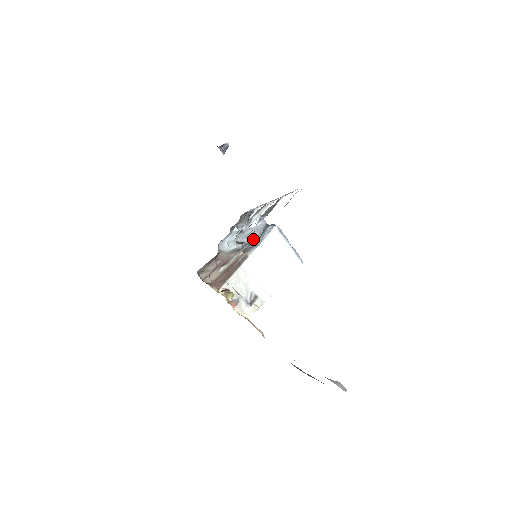
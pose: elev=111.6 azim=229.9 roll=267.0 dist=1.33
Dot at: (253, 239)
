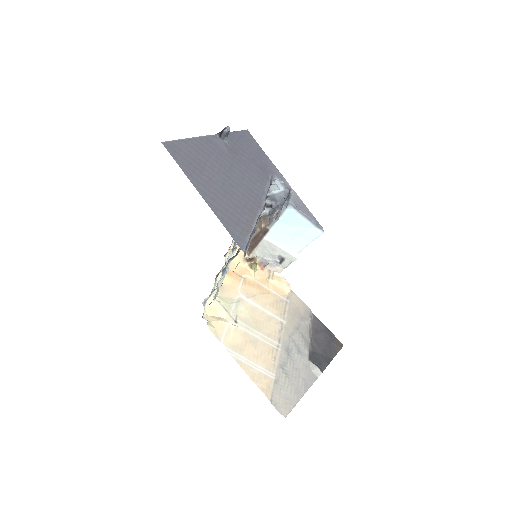
Dot at: (280, 203)
